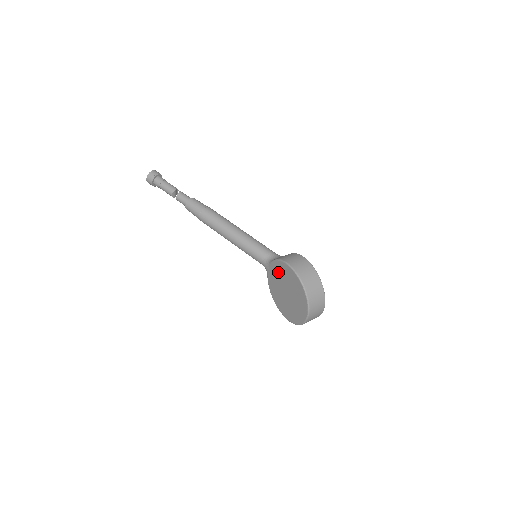
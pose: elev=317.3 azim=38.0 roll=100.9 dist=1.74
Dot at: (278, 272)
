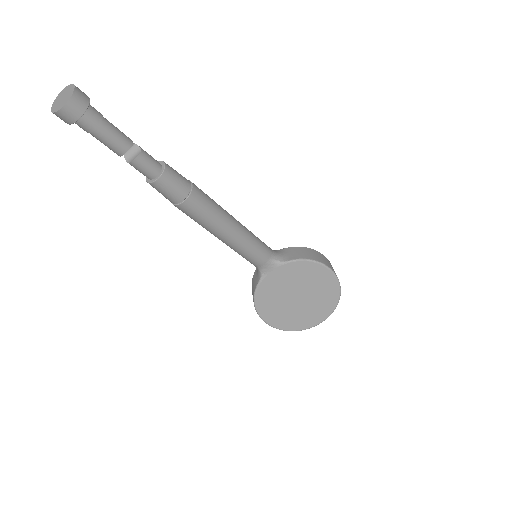
Dot at: (295, 275)
